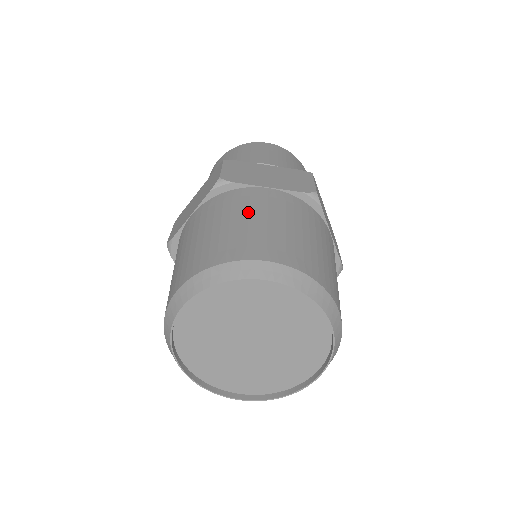
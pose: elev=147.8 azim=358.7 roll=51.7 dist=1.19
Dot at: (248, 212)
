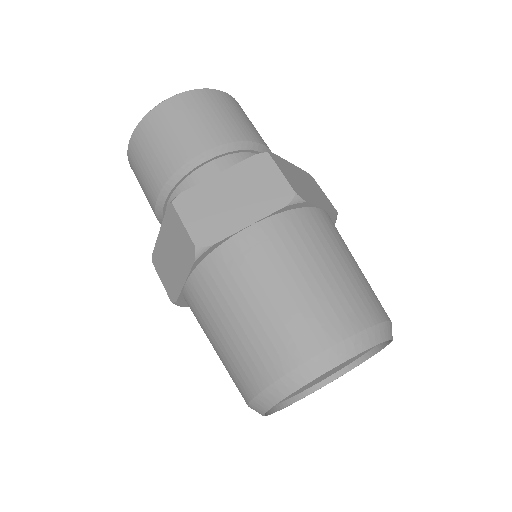
Dot at: (339, 251)
